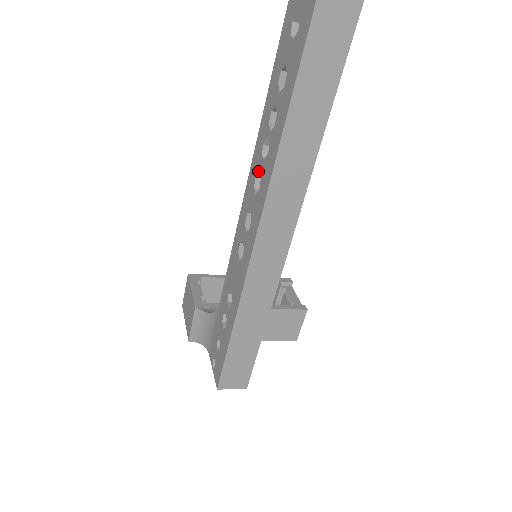
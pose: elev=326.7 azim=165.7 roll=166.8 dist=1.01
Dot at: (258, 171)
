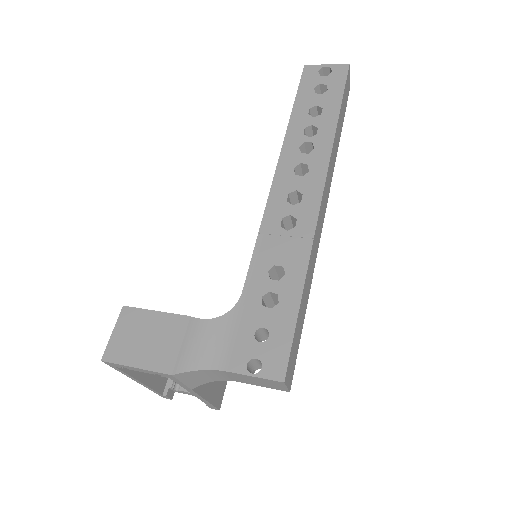
Dot at: (299, 162)
